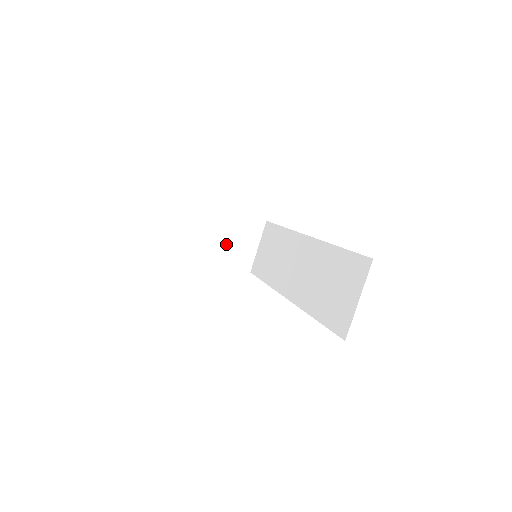
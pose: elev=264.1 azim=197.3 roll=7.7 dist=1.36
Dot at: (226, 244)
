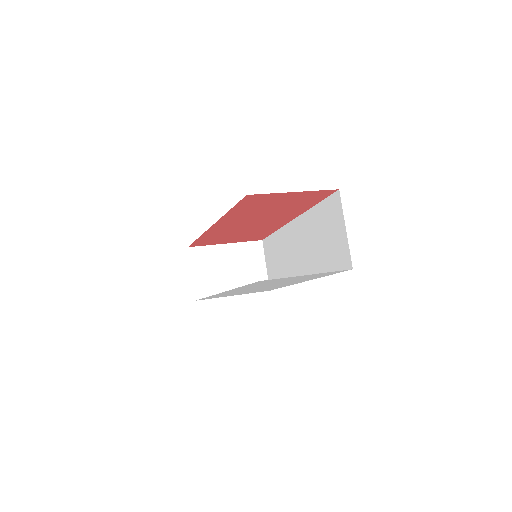
Dot at: (236, 274)
